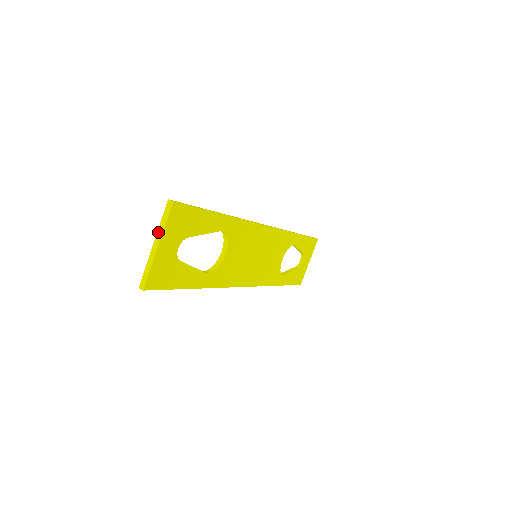
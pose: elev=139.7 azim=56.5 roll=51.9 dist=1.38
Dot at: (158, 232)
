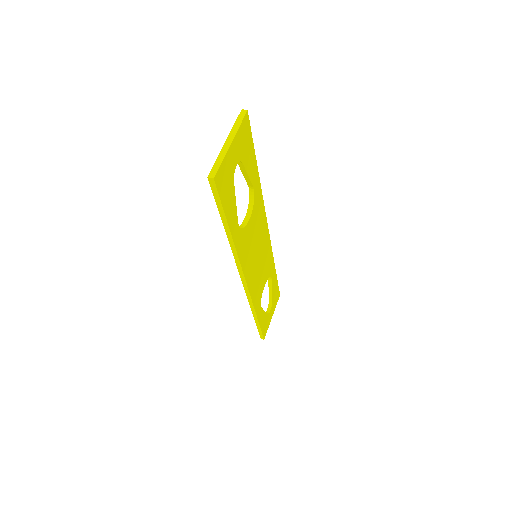
Dot at: (231, 132)
